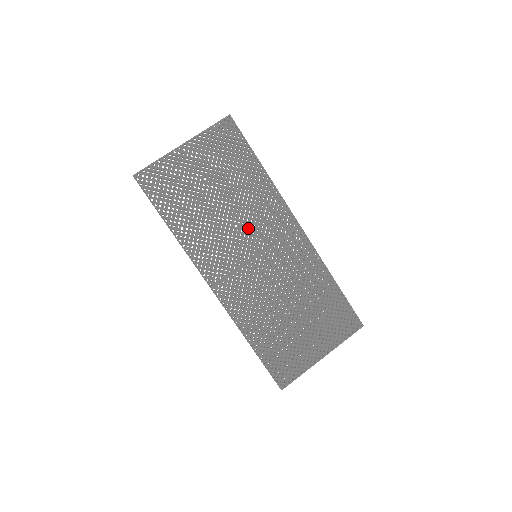
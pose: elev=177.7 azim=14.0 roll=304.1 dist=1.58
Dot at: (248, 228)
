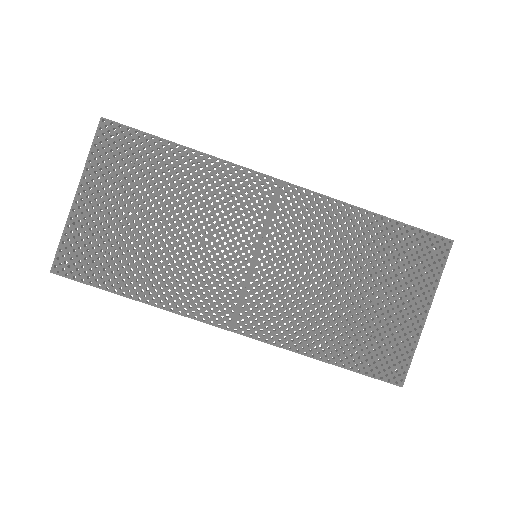
Dot at: (222, 231)
